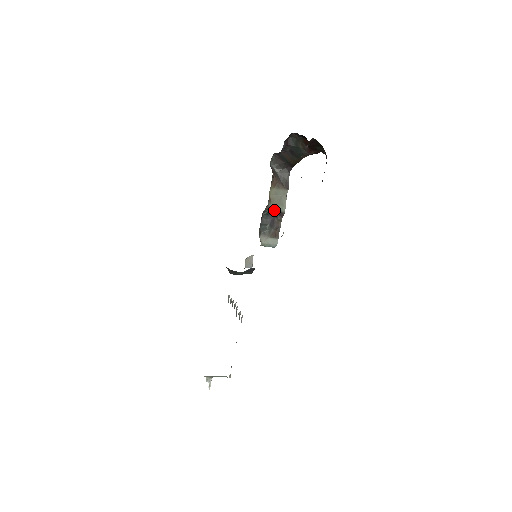
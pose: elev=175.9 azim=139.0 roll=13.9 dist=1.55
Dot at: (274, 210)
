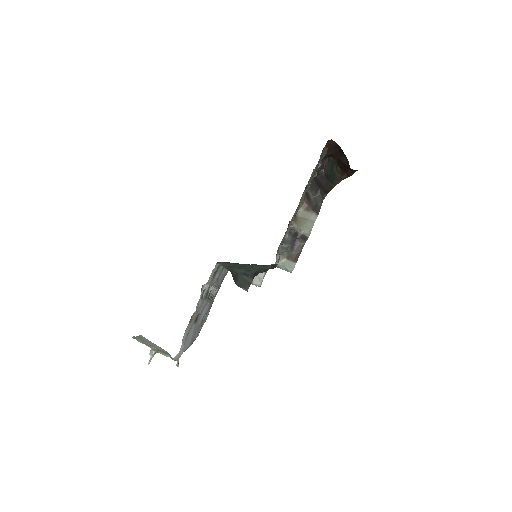
Dot at: (298, 232)
